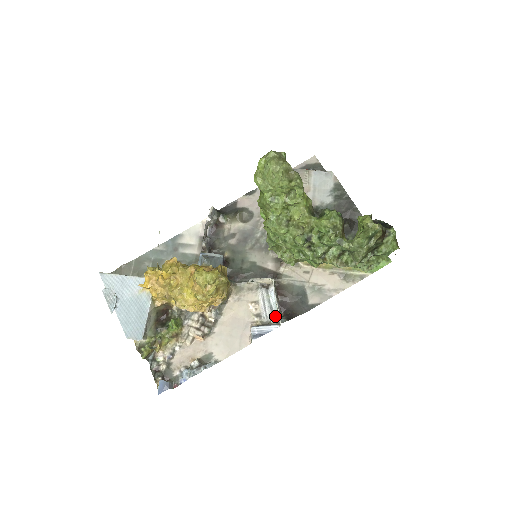
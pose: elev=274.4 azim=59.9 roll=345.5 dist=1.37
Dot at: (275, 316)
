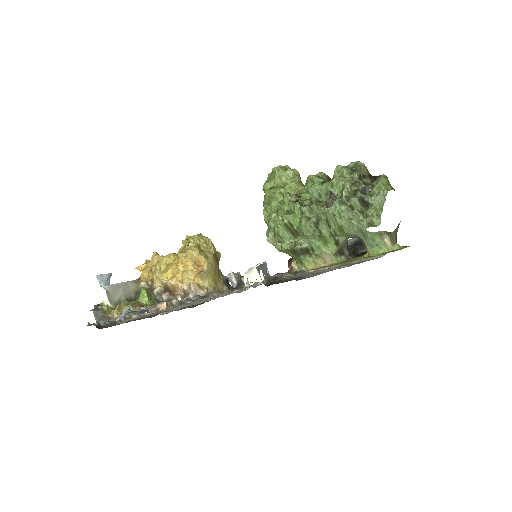
Dot at: occluded
